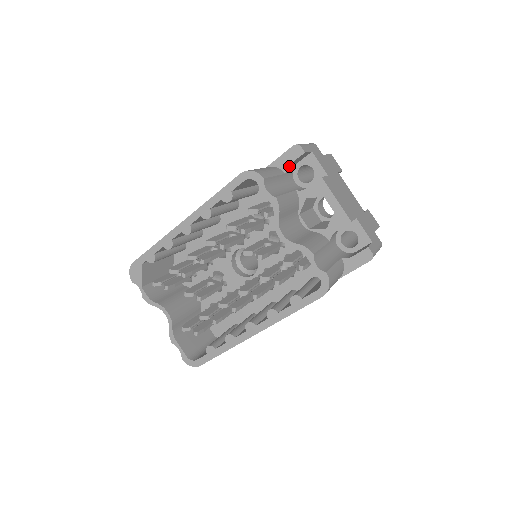
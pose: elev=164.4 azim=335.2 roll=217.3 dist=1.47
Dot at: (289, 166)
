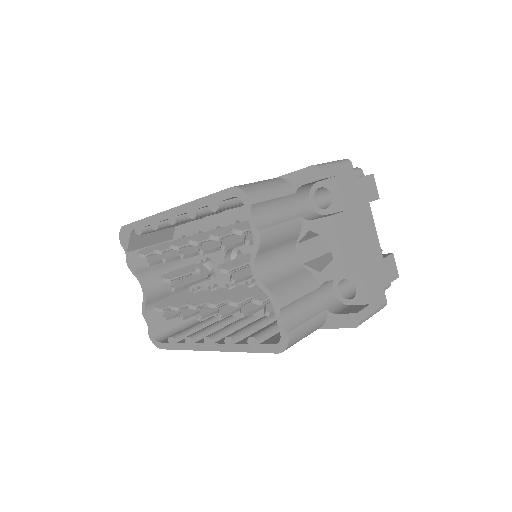
Dot at: (303, 185)
